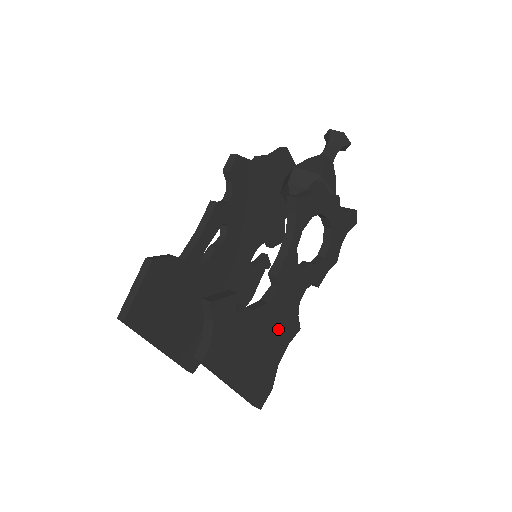
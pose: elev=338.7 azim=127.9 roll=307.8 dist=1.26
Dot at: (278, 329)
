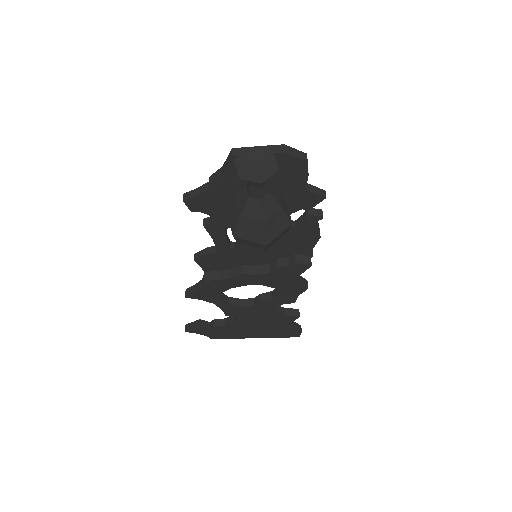
Dot at: (267, 322)
